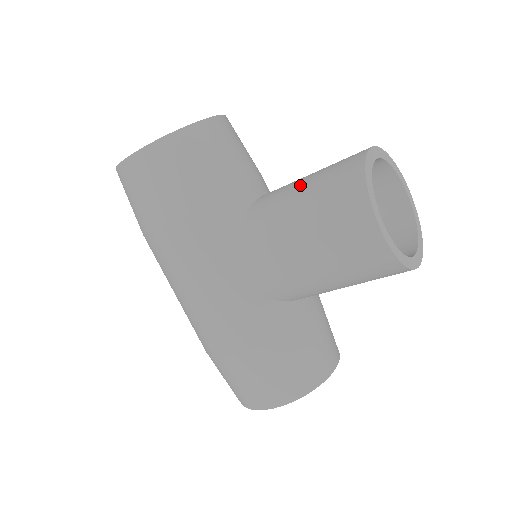
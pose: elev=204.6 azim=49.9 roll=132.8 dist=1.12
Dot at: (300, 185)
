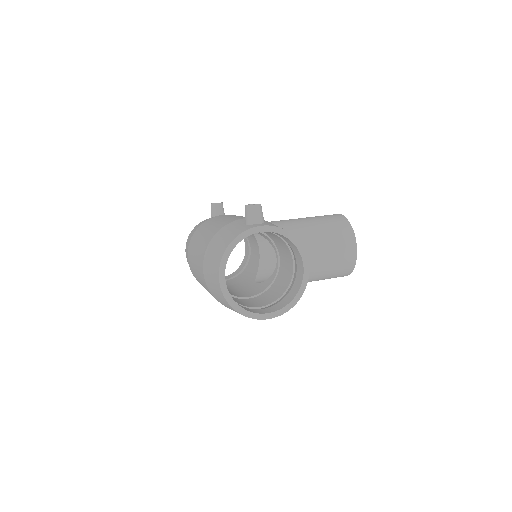
Dot at: (322, 266)
